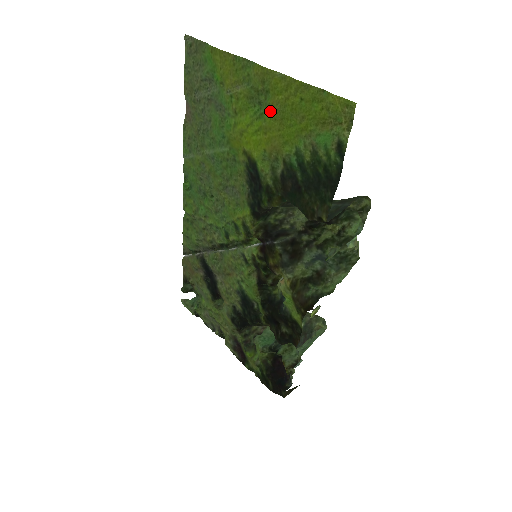
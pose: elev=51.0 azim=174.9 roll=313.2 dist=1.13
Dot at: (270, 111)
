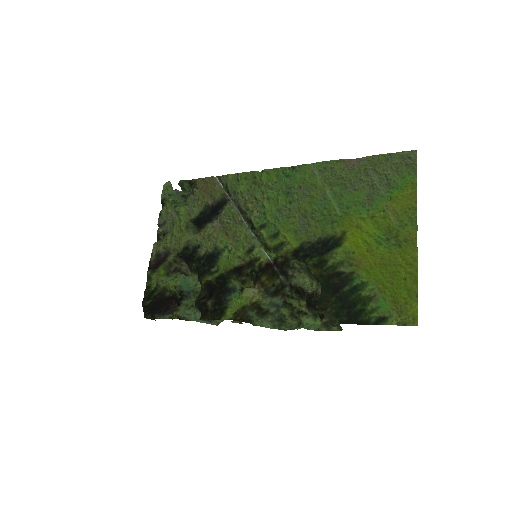
Dot at: (386, 252)
